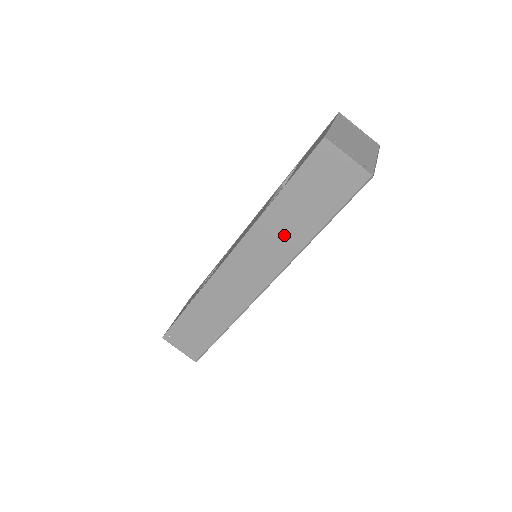
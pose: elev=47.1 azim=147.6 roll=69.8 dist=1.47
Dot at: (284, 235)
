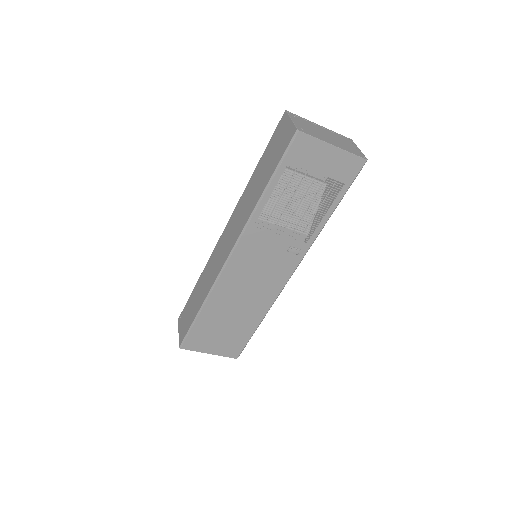
Dot at: (250, 200)
